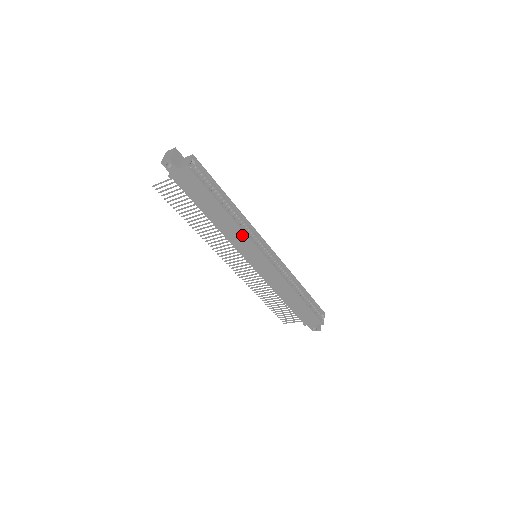
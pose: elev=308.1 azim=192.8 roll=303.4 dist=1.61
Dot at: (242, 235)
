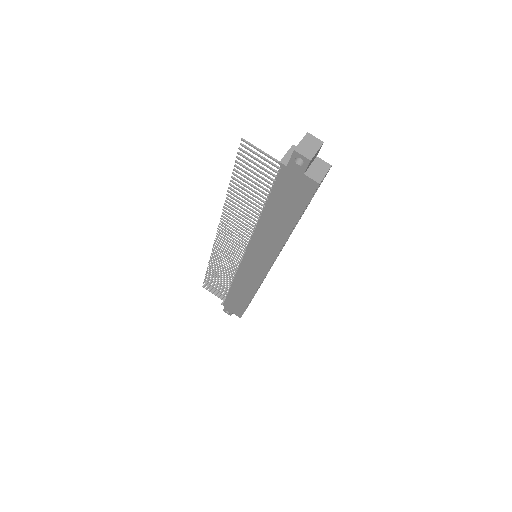
Dot at: (274, 249)
